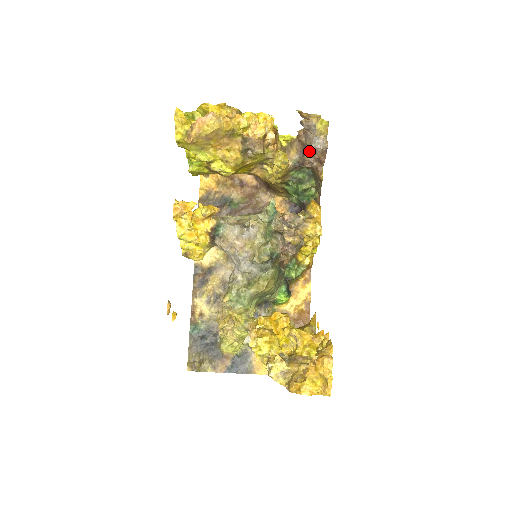
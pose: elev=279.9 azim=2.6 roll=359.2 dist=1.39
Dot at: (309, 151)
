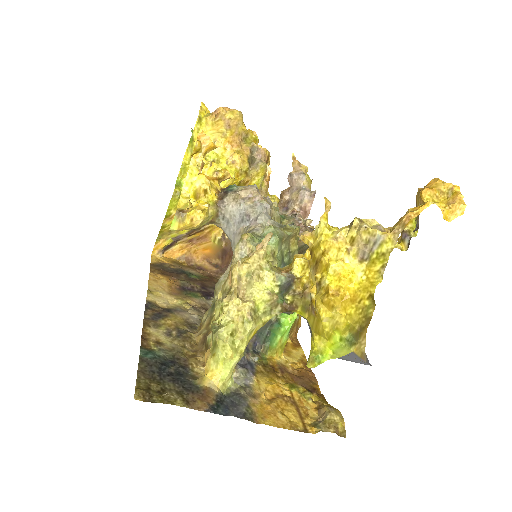
Dot at: (295, 202)
